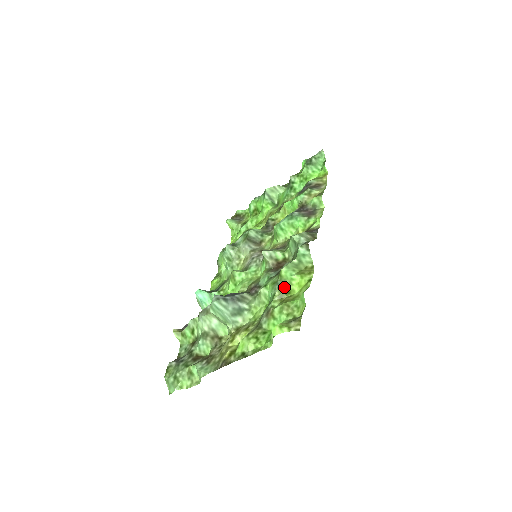
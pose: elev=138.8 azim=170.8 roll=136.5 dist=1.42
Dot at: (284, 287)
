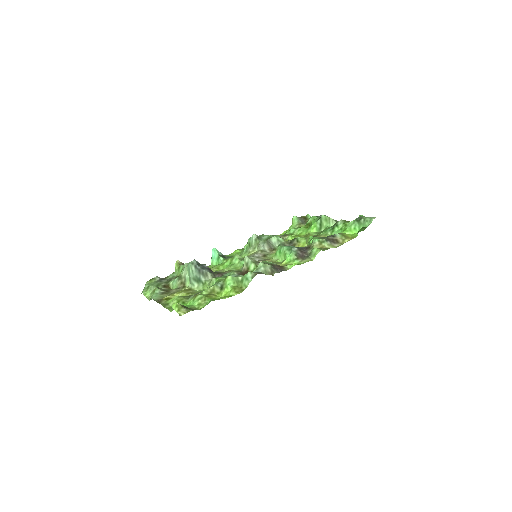
Dot at: (219, 288)
